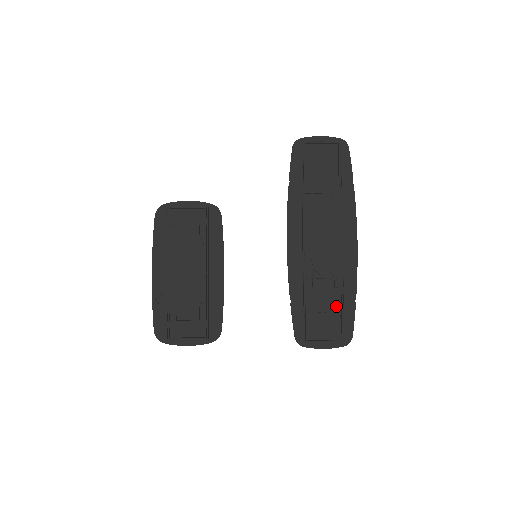
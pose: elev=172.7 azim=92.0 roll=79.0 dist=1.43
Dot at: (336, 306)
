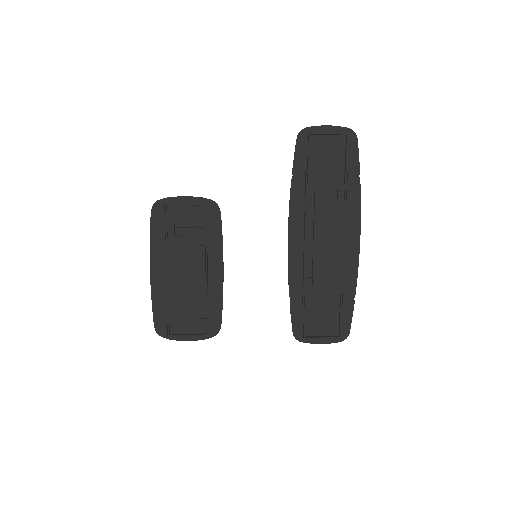
Dot at: (335, 304)
